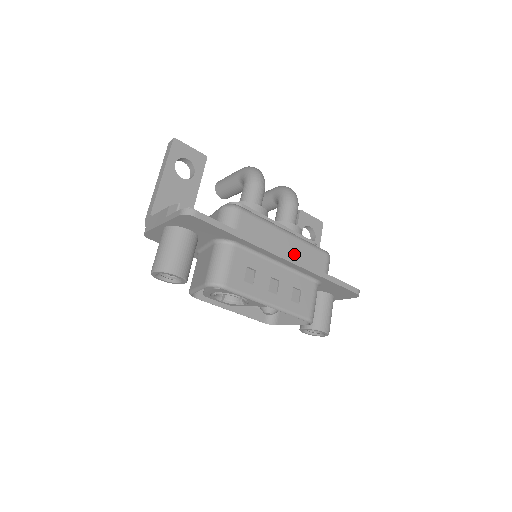
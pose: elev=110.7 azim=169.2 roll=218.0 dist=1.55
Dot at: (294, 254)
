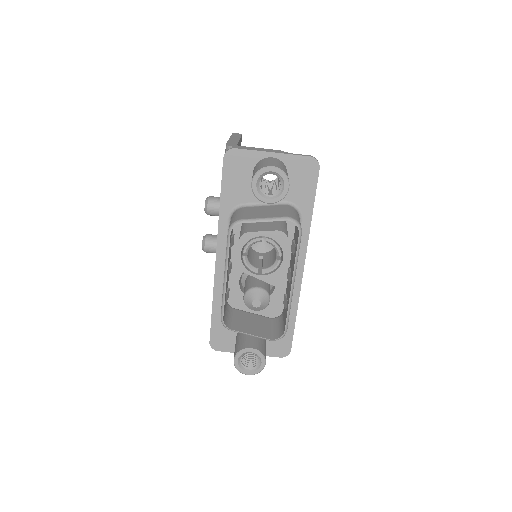
Dot at: occluded
